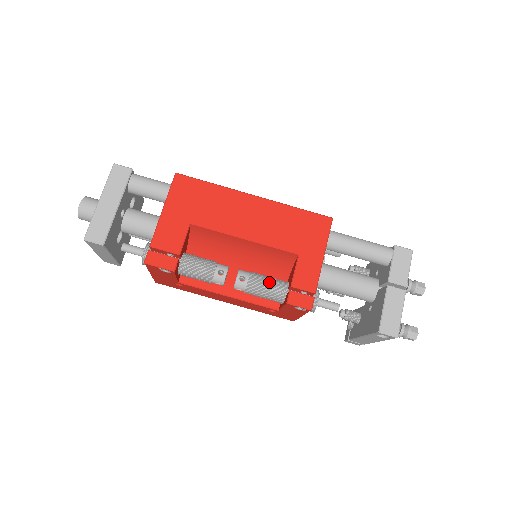
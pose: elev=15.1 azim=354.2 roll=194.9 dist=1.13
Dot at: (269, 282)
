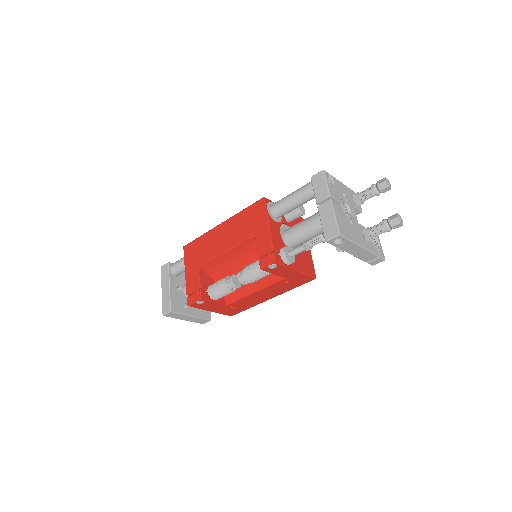
Dot at: (254, 265)
